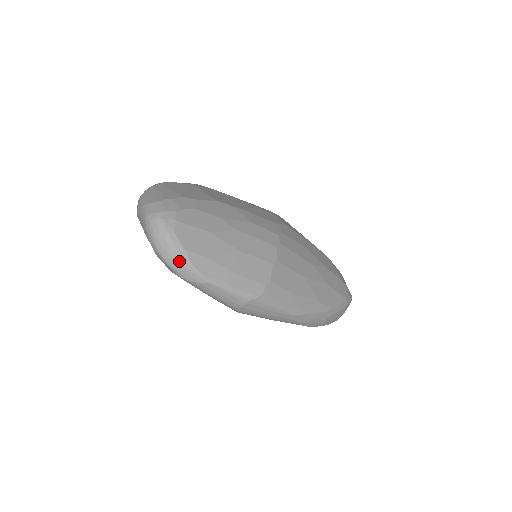
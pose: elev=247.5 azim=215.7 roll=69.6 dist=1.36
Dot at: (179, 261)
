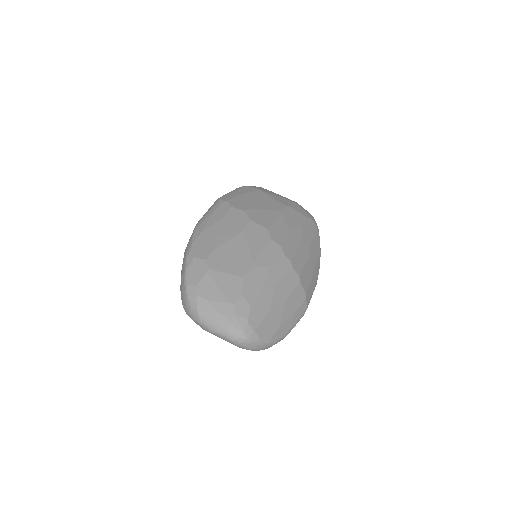
Dot at: (270, 345)
